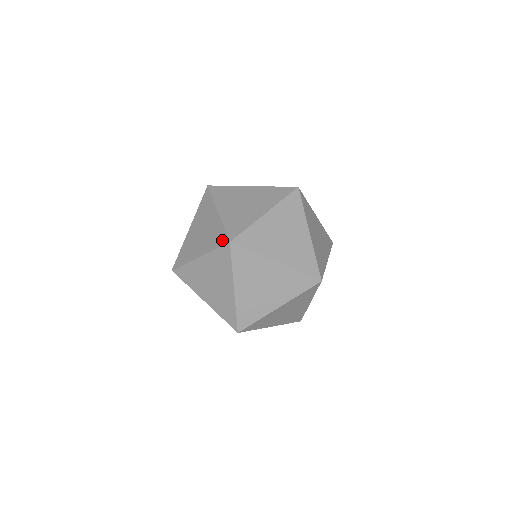
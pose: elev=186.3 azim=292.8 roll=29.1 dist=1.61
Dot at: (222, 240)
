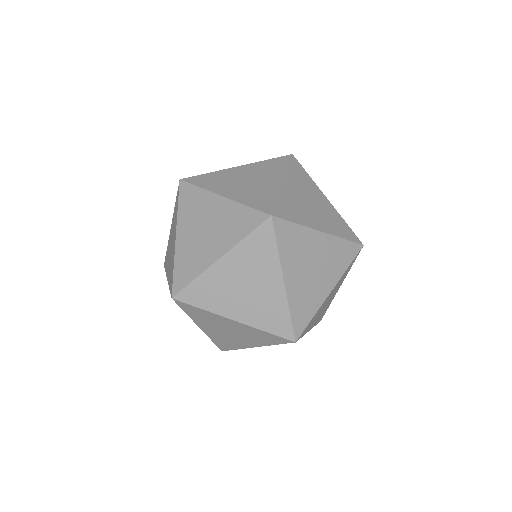
Dot at: (171, 286)
